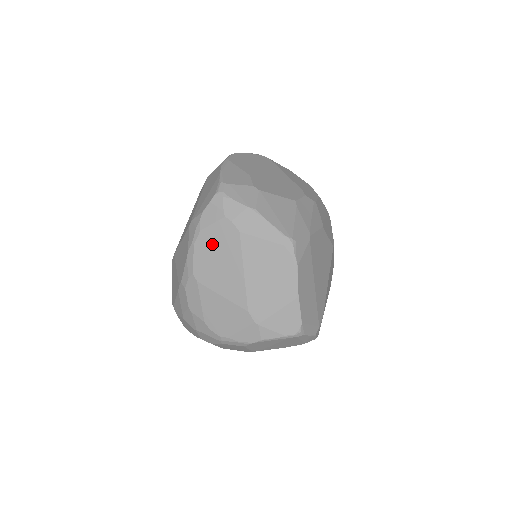
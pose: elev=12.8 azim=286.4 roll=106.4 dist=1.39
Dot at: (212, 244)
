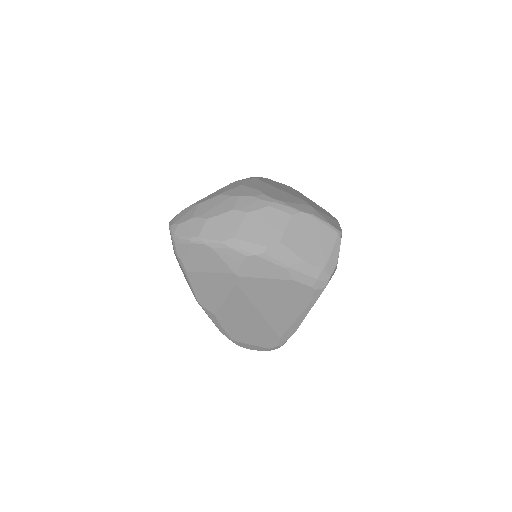
Dot at: (276, 183)
